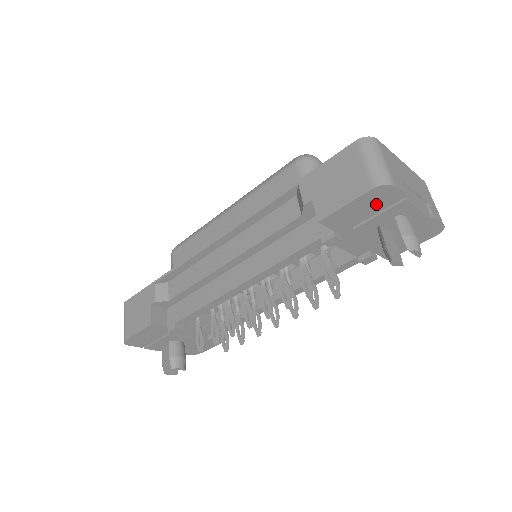
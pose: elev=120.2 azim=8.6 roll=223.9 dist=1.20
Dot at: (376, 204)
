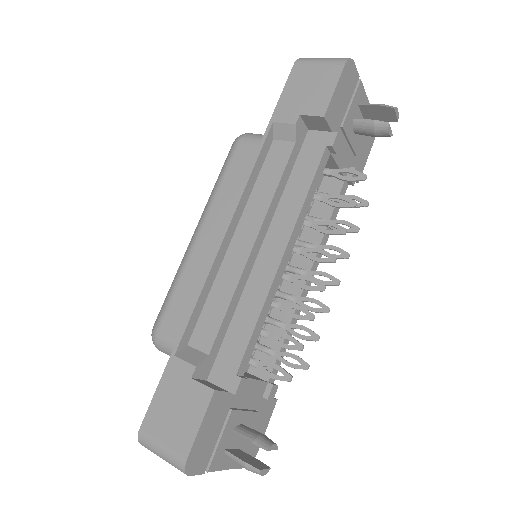
Dot at: (348, 88)
